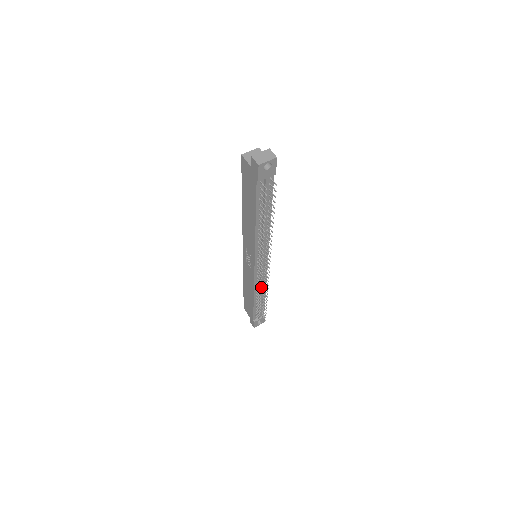
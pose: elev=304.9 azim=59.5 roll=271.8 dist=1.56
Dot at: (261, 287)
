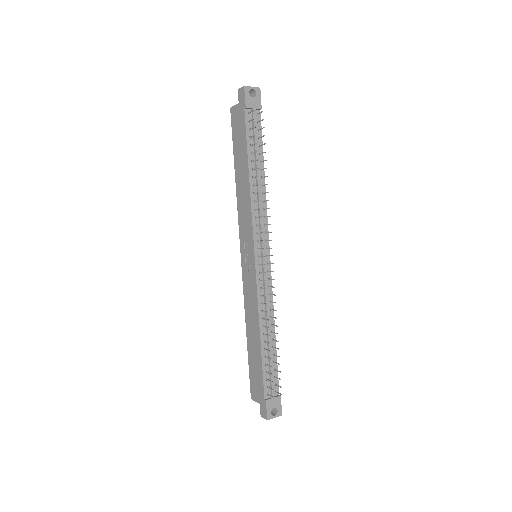
Dot at: (267, 308)
